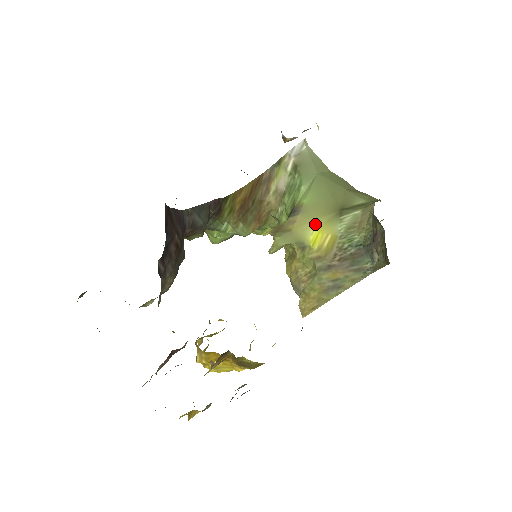
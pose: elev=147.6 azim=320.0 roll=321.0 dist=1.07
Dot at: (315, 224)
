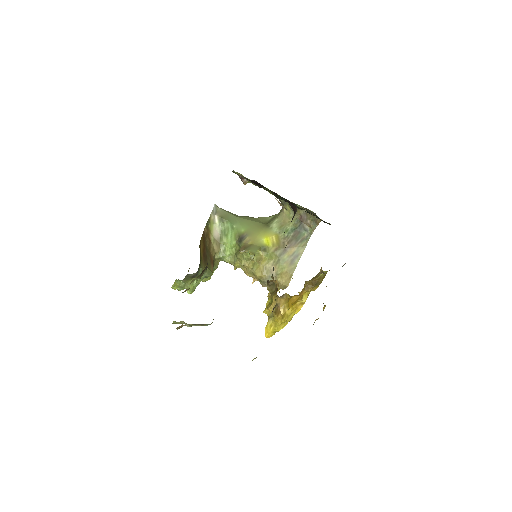
Dot at: (261, 236)
